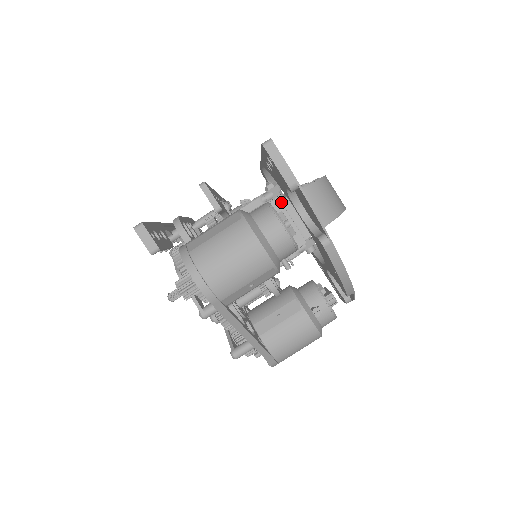
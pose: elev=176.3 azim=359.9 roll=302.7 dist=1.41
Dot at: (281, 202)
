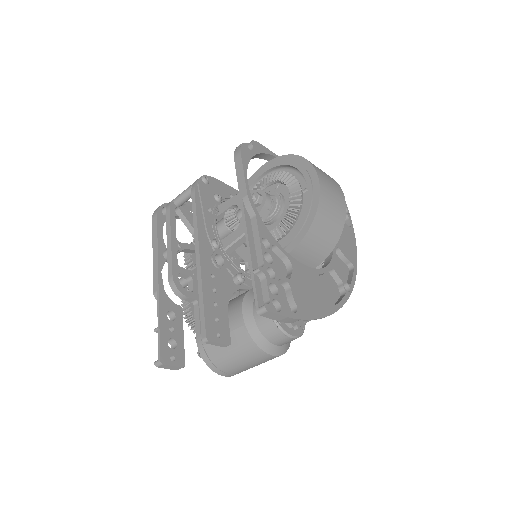
Dot at: occluded
